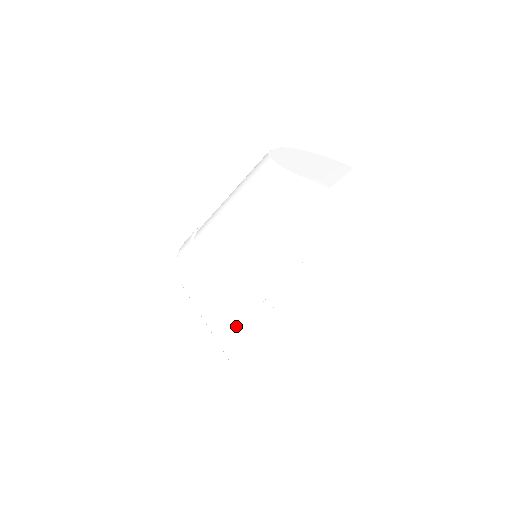
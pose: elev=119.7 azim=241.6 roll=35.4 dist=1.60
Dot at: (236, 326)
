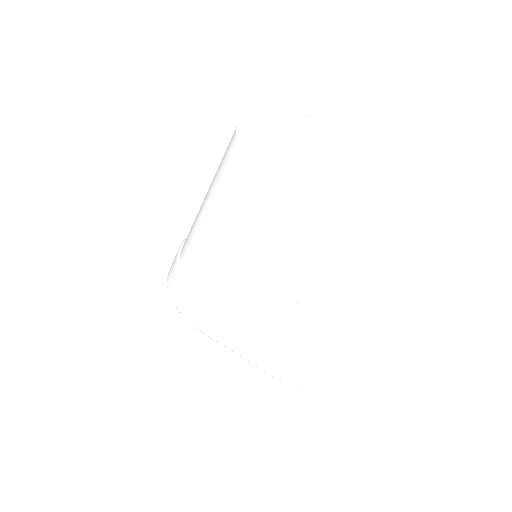
Dot at: (273, 342)
